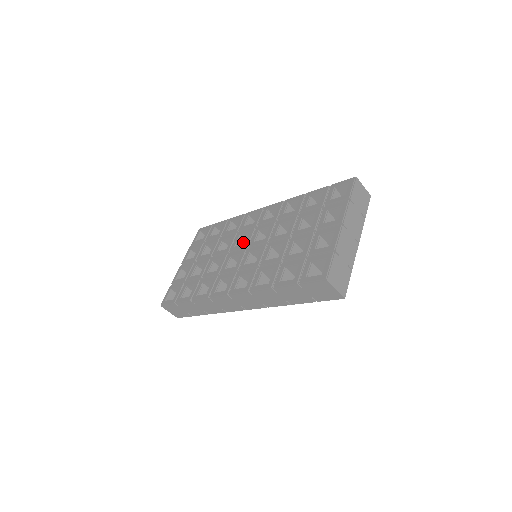
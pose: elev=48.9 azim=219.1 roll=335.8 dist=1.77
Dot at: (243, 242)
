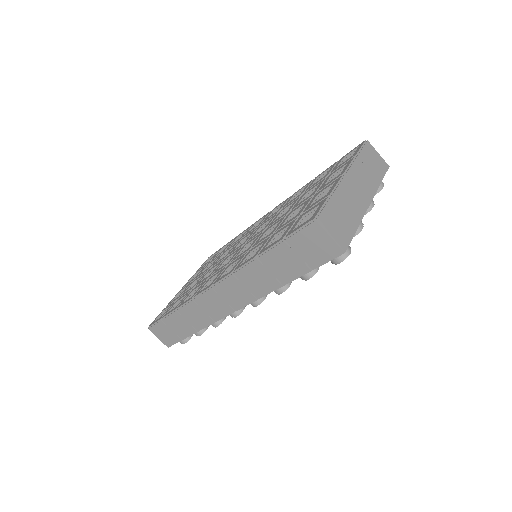
Dot at: occluded
